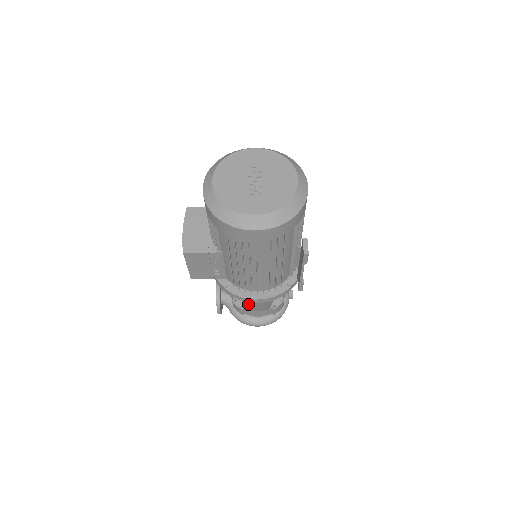
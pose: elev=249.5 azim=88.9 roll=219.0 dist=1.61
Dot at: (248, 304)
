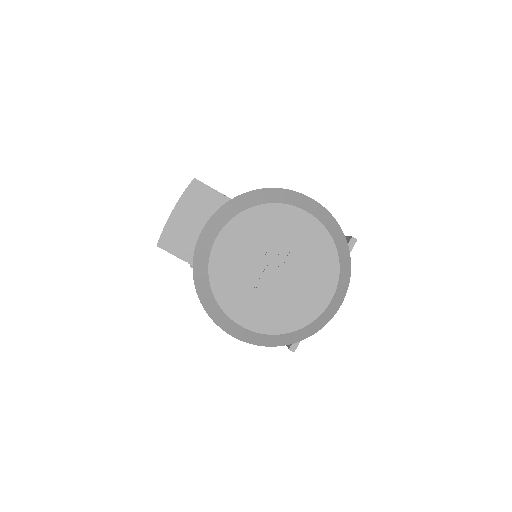
Dot at: occluded
